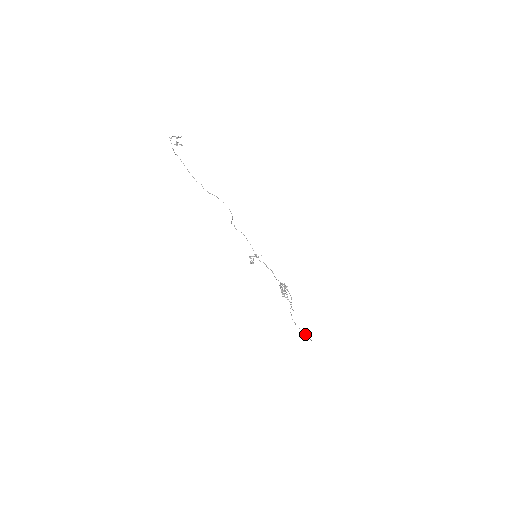
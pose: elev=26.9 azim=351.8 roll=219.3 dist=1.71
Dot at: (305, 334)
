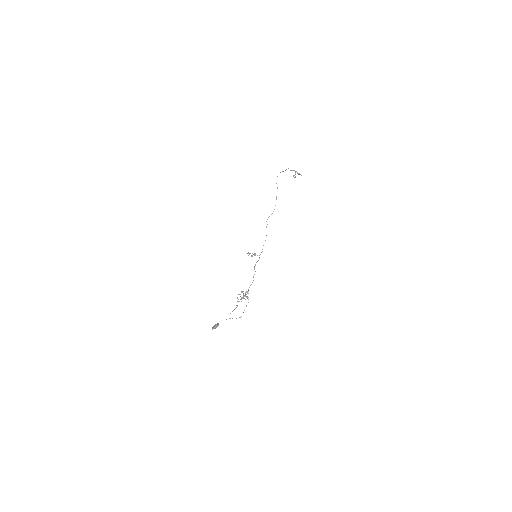
Dot at: (215, 324)
